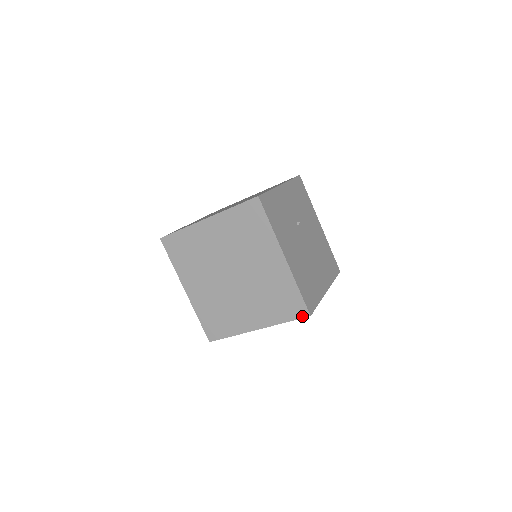
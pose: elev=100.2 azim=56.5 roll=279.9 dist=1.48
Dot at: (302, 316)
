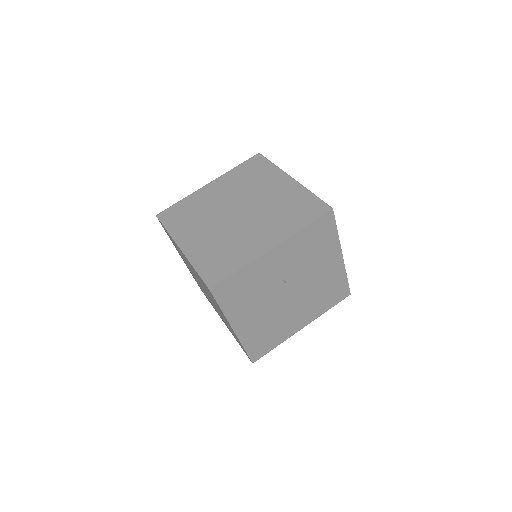
Dot at: (248, 357)
